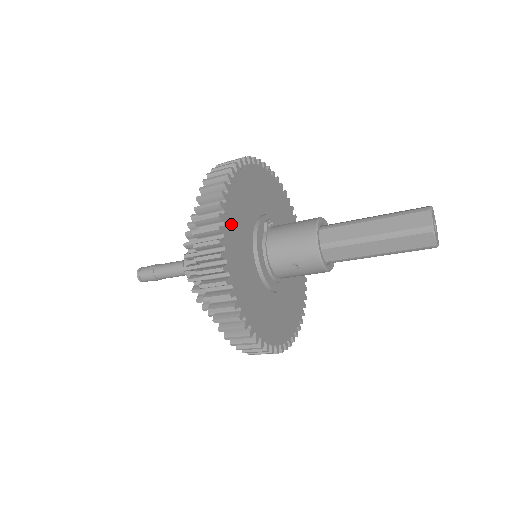
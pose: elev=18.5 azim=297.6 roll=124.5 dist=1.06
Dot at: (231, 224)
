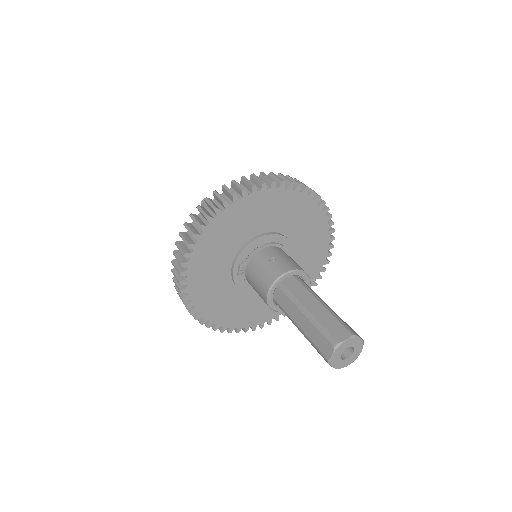
Dot at: (218, 315)
